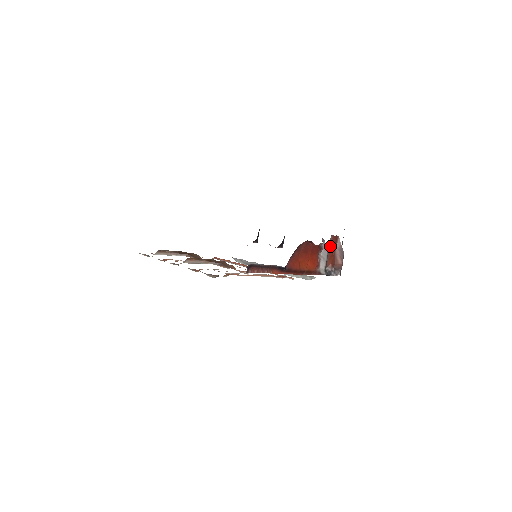
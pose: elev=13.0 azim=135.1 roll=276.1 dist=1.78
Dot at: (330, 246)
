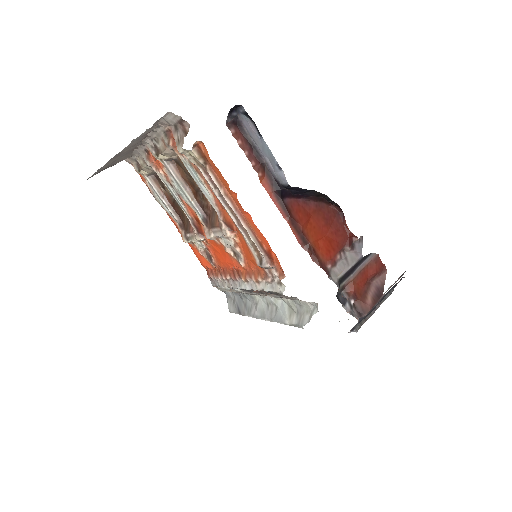
Dot at: (367, 267)
